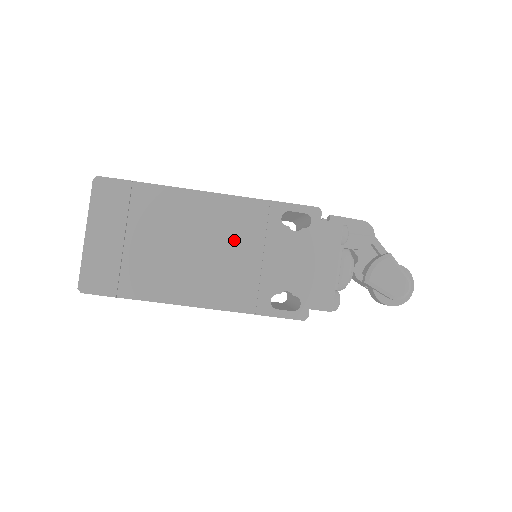
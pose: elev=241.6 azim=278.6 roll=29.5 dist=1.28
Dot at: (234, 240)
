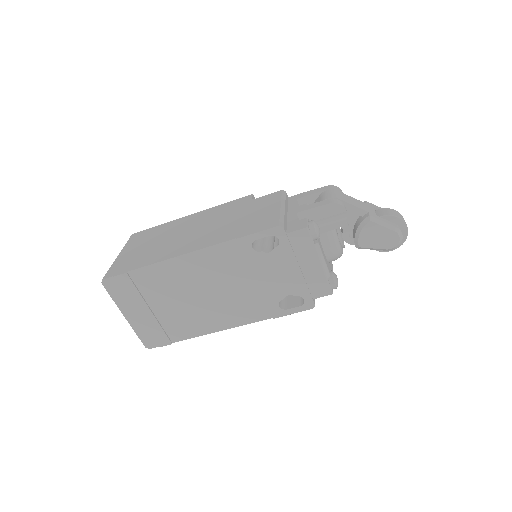
Dot at: (226, 278)
